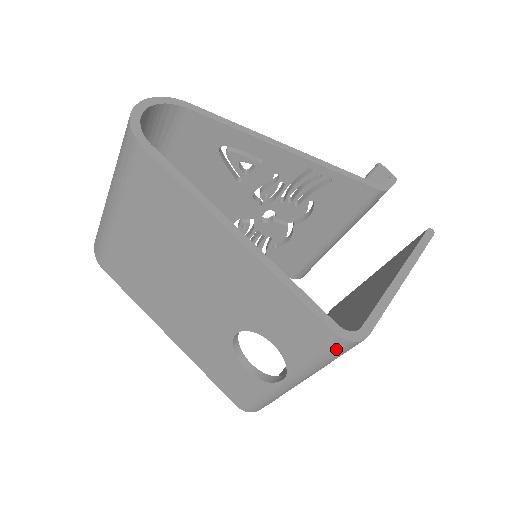
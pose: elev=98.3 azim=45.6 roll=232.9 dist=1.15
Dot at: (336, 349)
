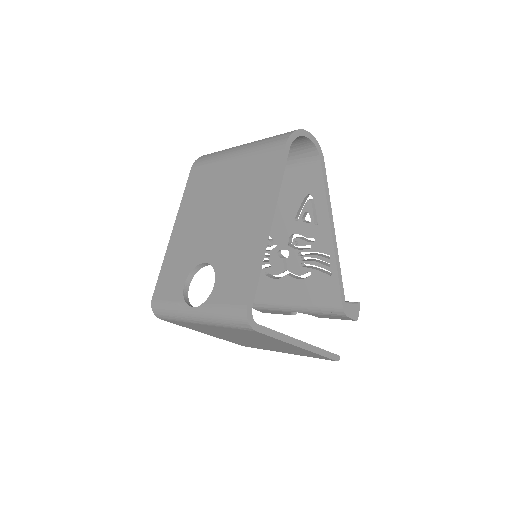
Dot at: (237, 316)
